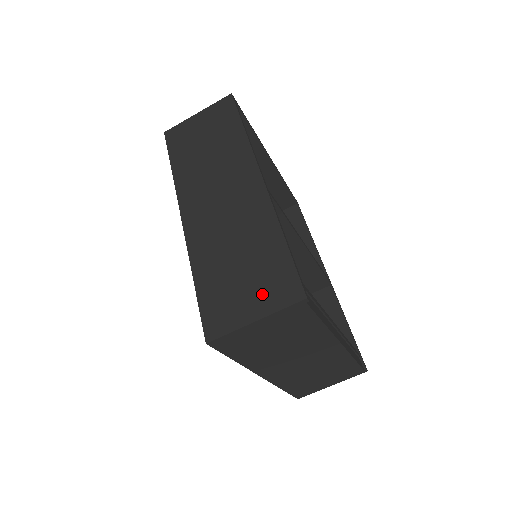
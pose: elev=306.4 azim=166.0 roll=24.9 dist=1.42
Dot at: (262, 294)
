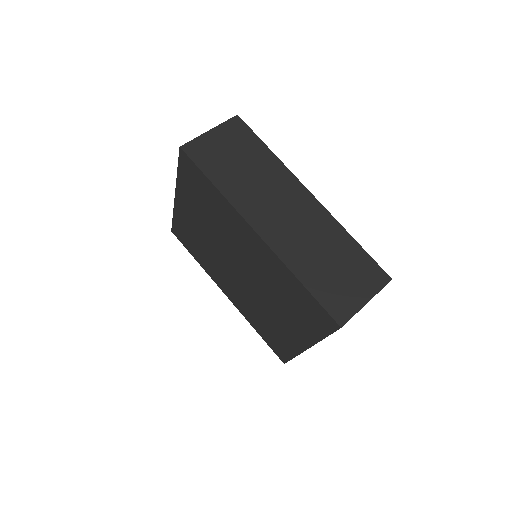
Dot at: (362, 283)
